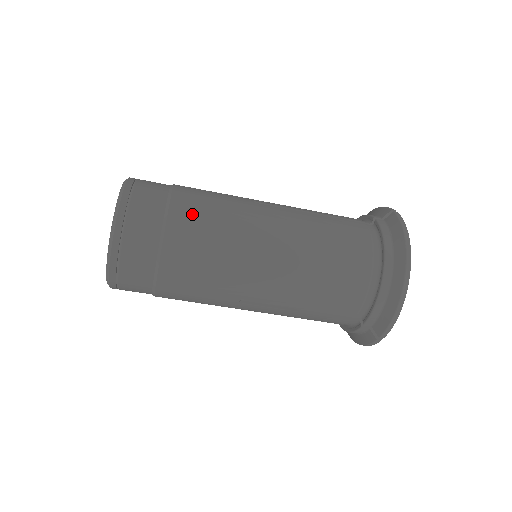
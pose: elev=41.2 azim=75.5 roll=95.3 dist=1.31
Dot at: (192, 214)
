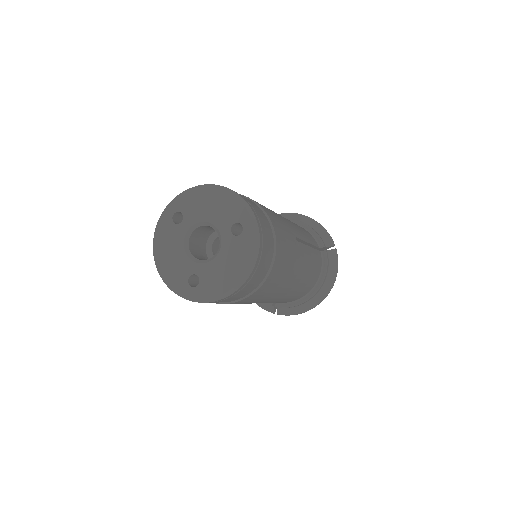
Dot at: (280, 268)
